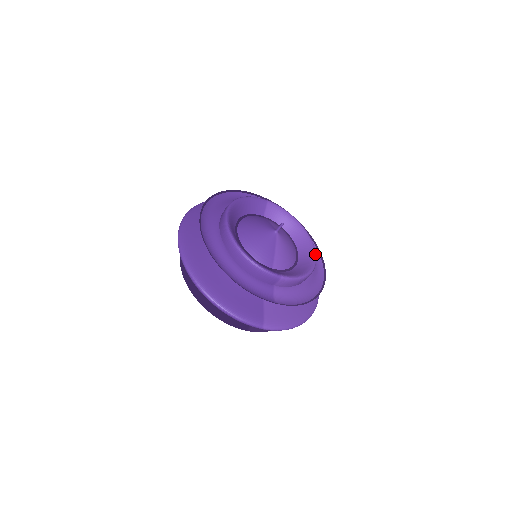
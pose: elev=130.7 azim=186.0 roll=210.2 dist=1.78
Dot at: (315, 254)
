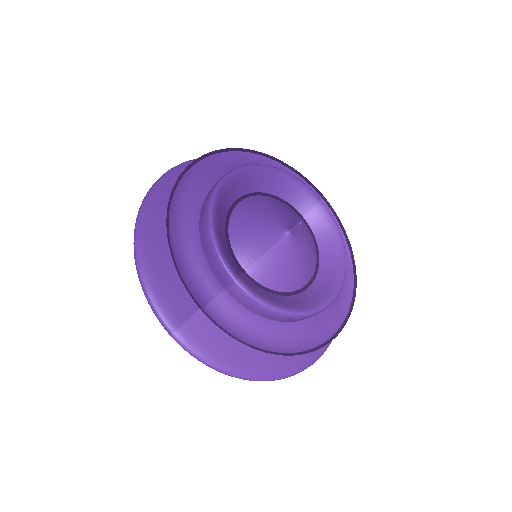
Dot at: (329, 301)
